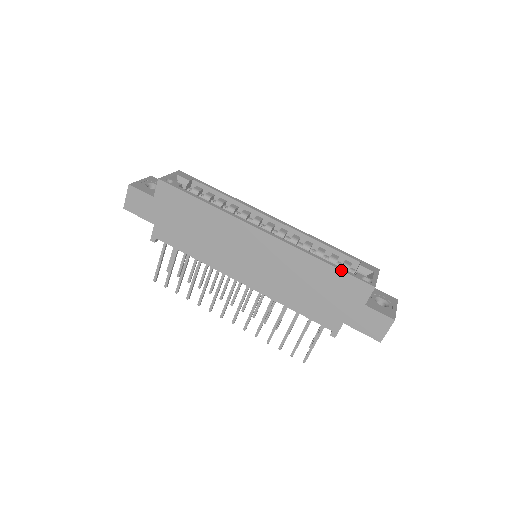
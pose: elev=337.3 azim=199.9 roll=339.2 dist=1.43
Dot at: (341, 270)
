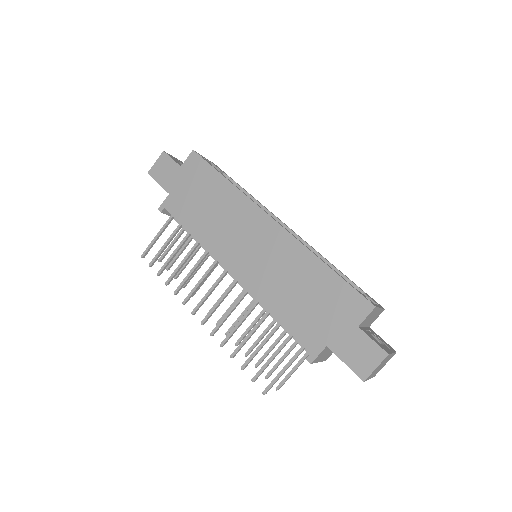
Dot at: (343, 278)
